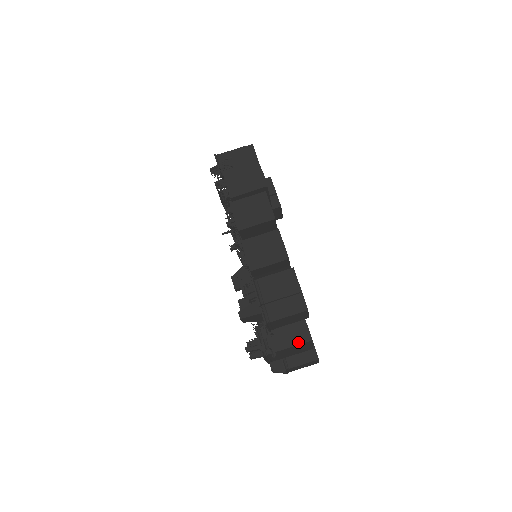
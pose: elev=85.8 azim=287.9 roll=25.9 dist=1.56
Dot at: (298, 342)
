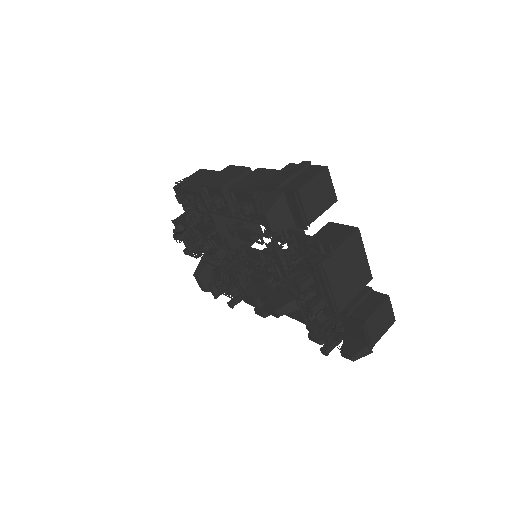
Dot at: (346, 237)
